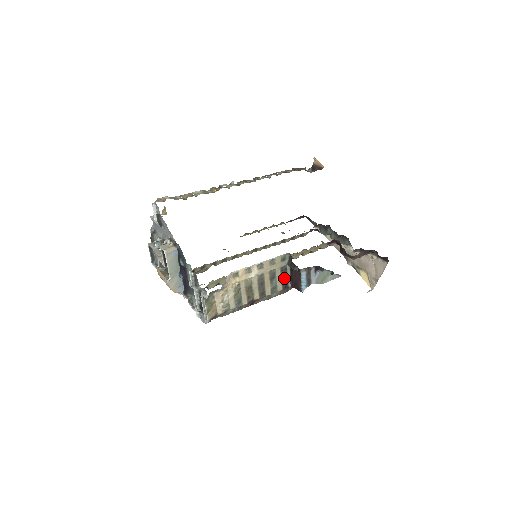
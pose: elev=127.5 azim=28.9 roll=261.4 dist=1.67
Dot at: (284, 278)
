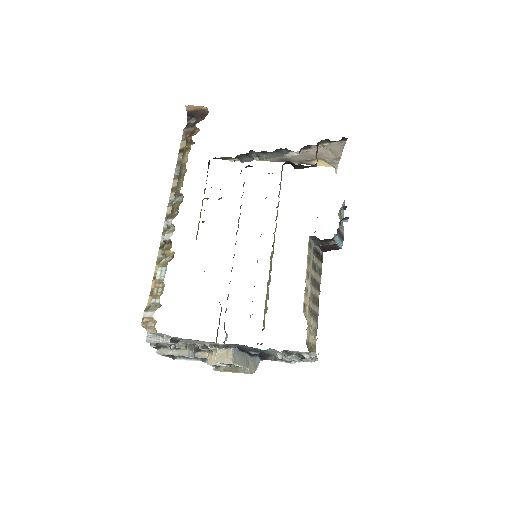
Dot at: (318, 255)
